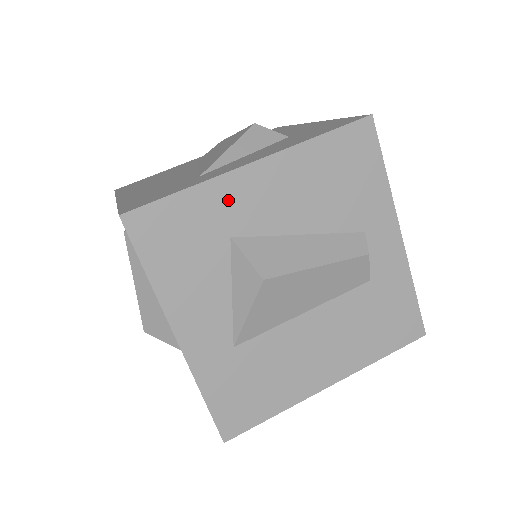
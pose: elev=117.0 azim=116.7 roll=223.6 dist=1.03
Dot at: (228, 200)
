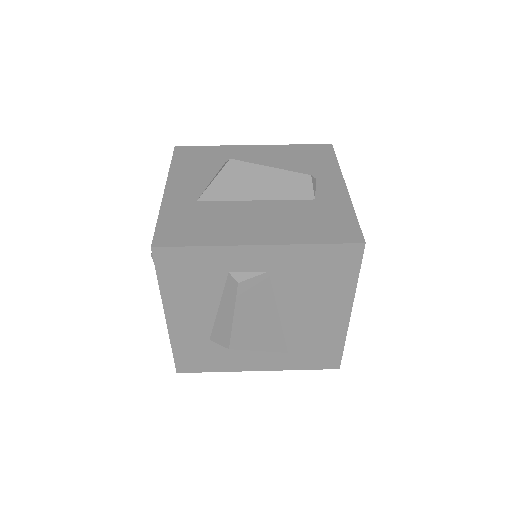
Dot at: (232, 152)
